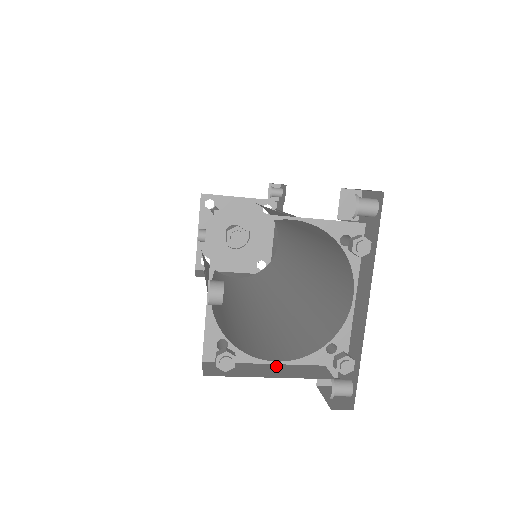
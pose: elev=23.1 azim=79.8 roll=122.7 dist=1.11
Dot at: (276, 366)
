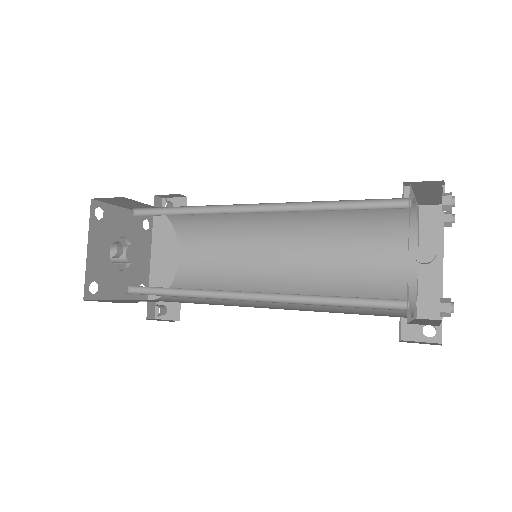
Dot at: (417, 320)
